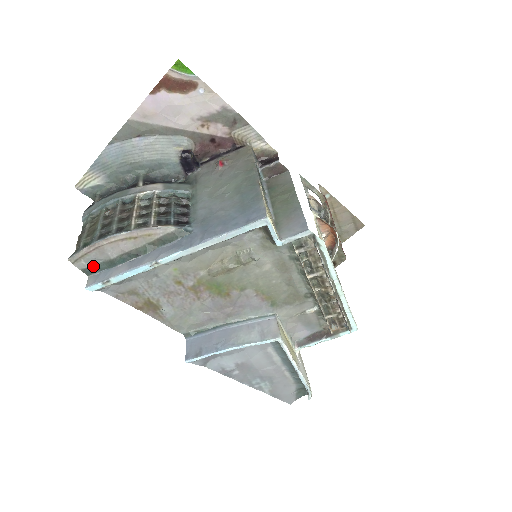
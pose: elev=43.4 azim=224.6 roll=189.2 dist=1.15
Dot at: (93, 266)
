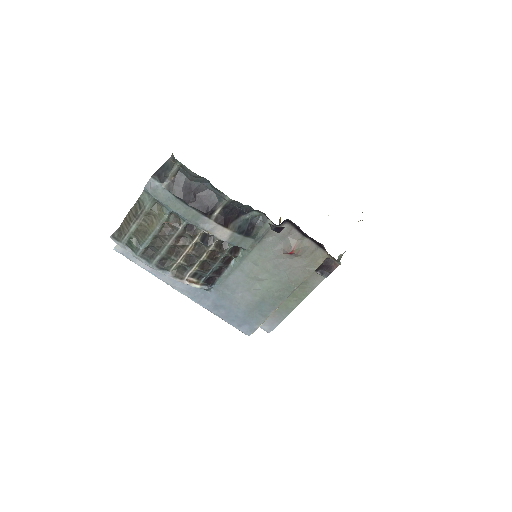
Dot at: occluded
